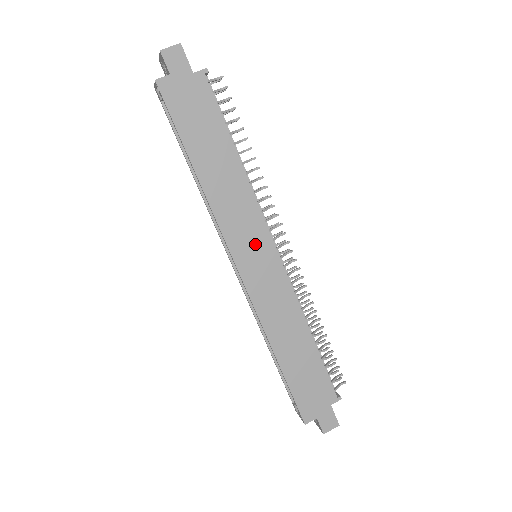
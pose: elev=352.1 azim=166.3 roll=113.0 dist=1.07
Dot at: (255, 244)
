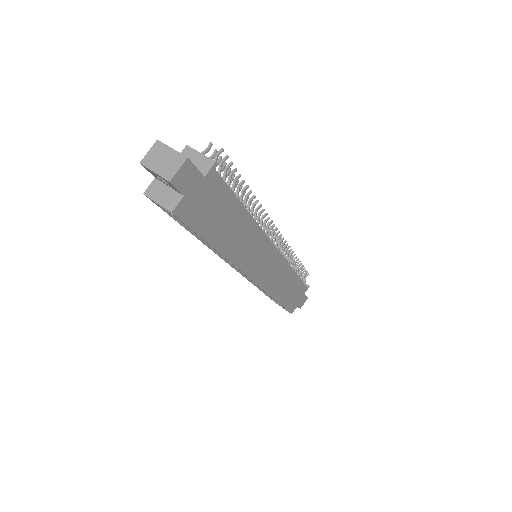
Dot at: (263, 258)
